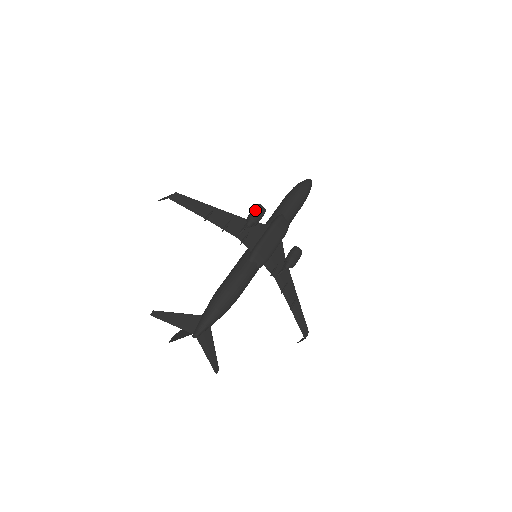
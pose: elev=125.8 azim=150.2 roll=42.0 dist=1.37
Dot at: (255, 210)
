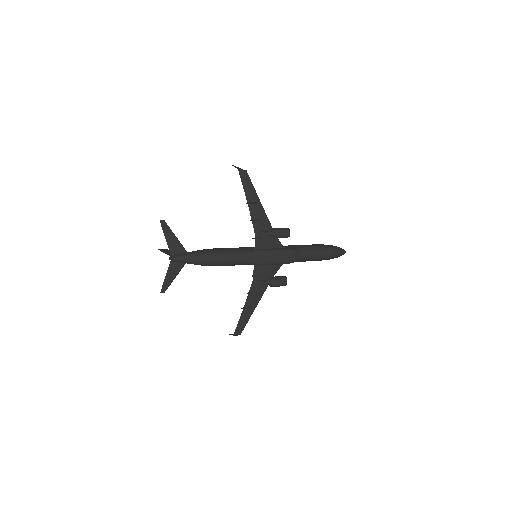
Dot at: (283, 229)
